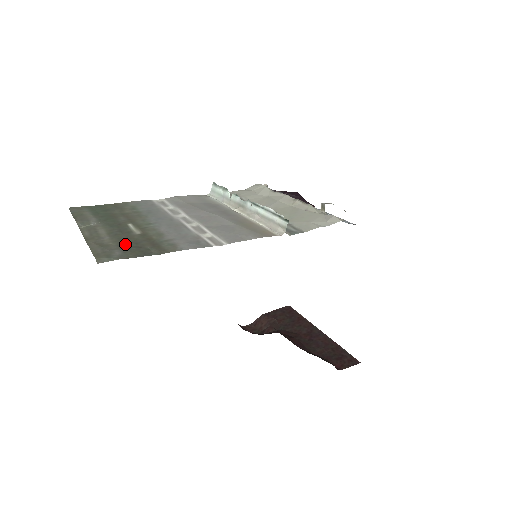
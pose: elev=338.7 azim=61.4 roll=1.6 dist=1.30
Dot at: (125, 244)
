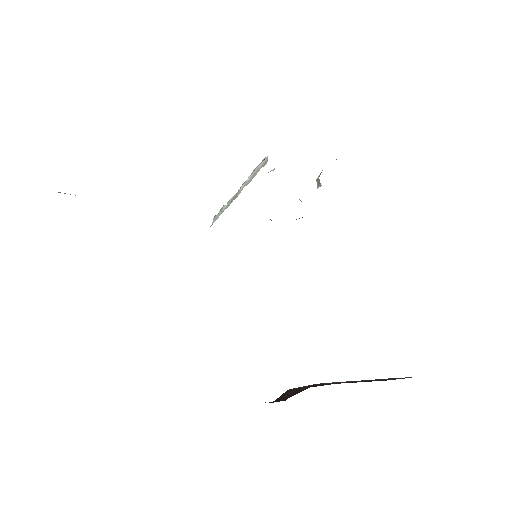
Dot at: occluded
